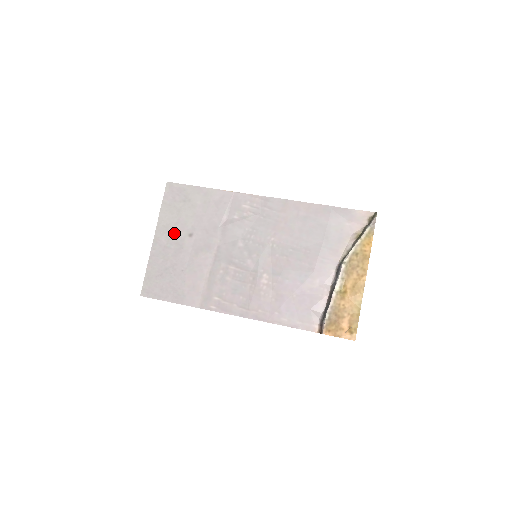
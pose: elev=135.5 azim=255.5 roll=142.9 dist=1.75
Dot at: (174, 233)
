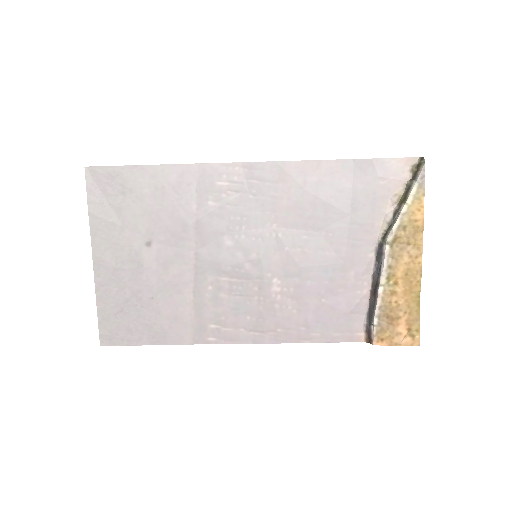
Dot at: (122, 246)
